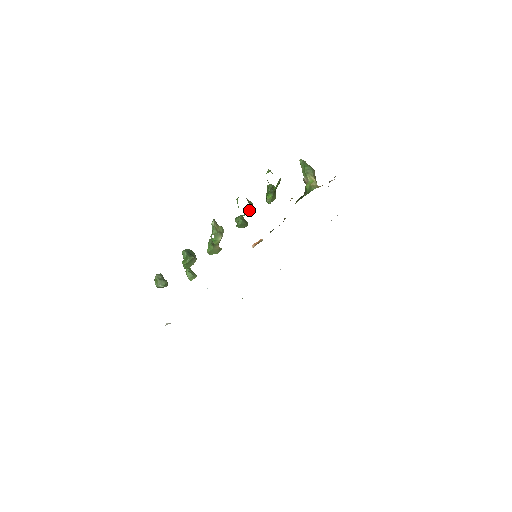
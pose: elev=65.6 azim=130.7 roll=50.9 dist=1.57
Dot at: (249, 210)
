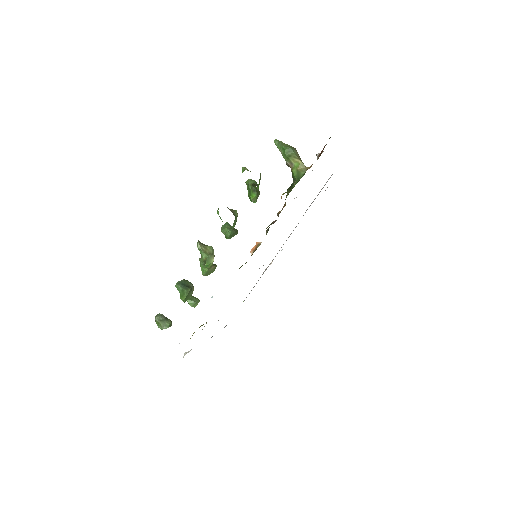
Dot at: (236, 221)
